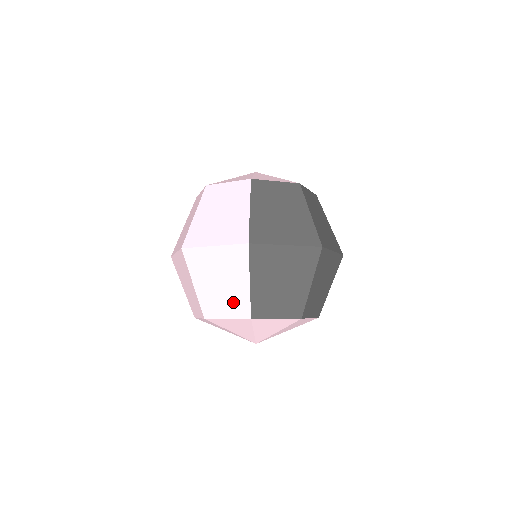
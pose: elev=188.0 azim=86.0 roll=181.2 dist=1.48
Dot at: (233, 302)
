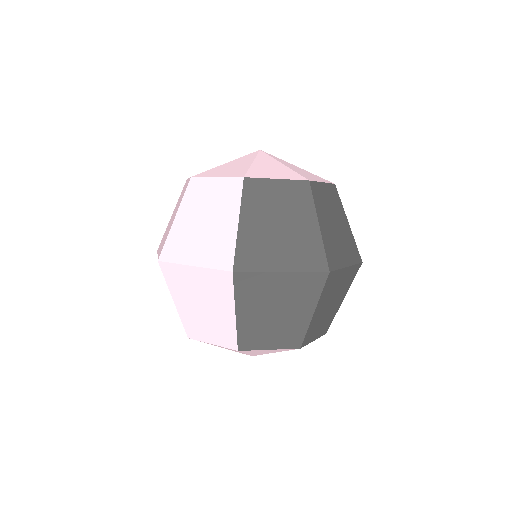
Dot at: (217, 329)
